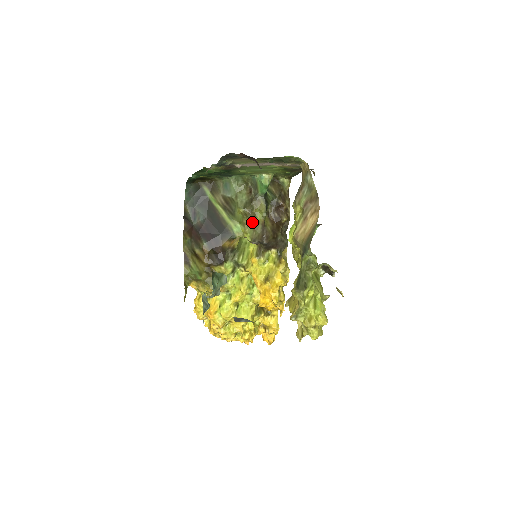
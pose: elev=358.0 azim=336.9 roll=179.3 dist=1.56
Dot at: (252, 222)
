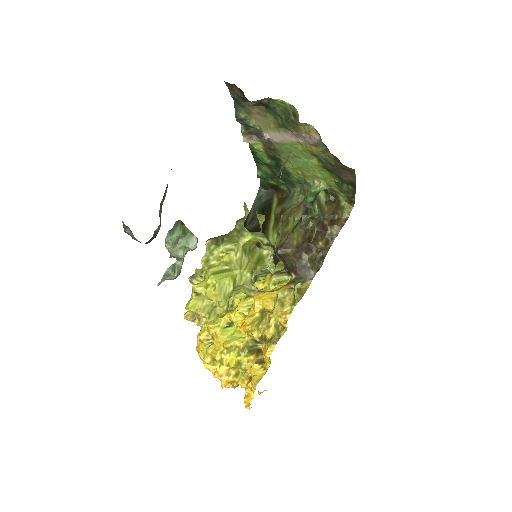
Dot at: (283, 231)
